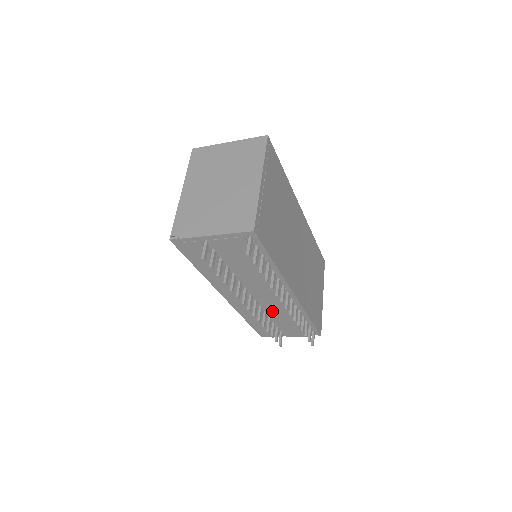
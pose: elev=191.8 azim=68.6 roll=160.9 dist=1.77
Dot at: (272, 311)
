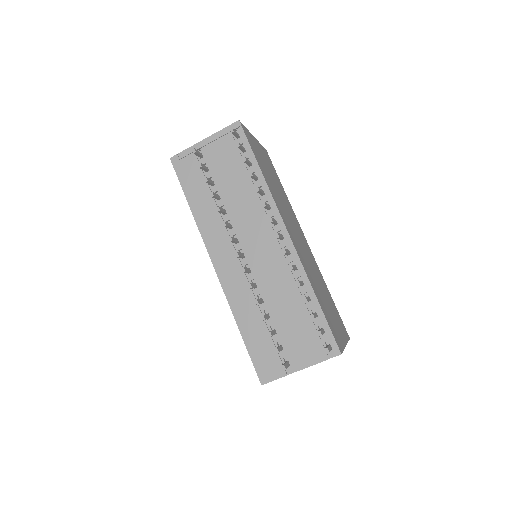
Dot at: (268, 288)
